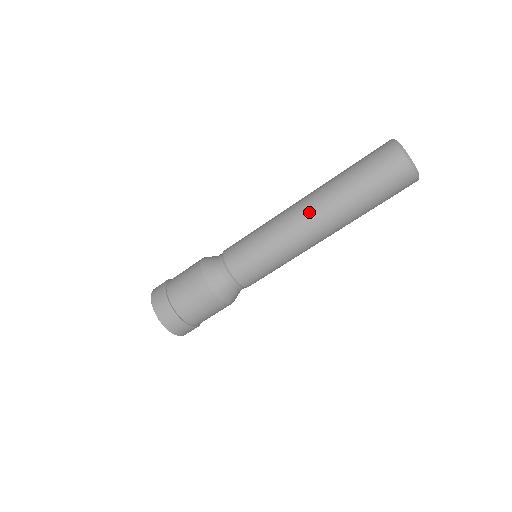
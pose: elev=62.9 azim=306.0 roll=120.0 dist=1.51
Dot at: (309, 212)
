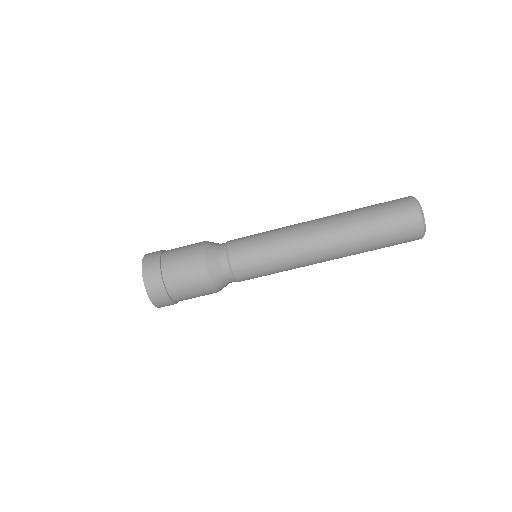
Dot at: (324, 239)
